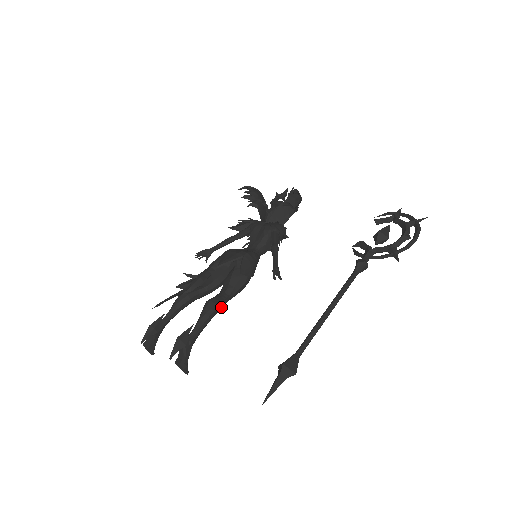
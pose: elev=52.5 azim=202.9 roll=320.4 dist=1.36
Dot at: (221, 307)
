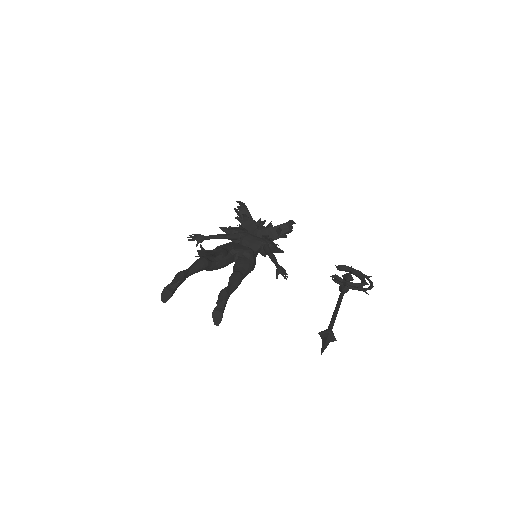
Dot at: occluded
